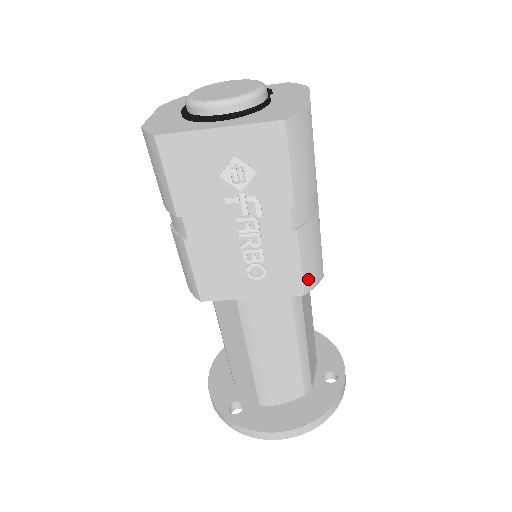
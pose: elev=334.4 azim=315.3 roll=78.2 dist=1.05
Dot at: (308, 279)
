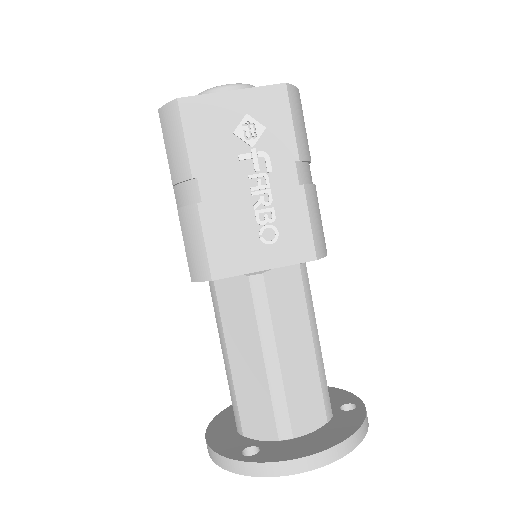
Dot at: (317, 243)
